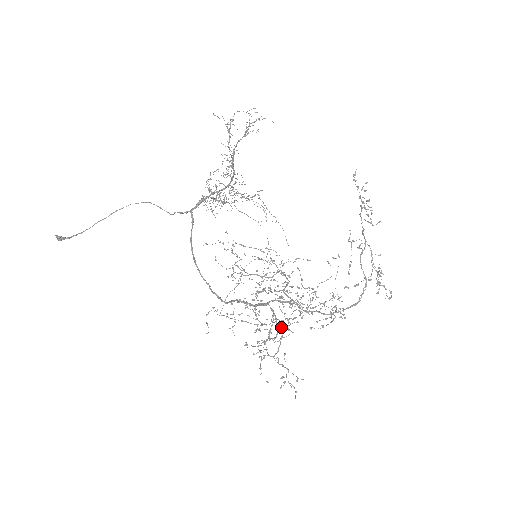
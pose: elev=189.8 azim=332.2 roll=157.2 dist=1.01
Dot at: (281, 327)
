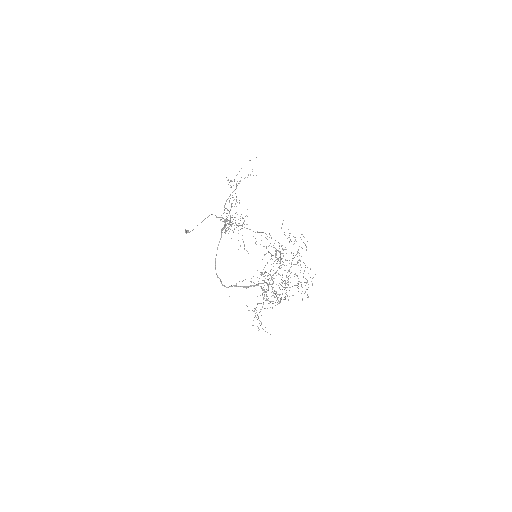
Dot at: (263, 299)
